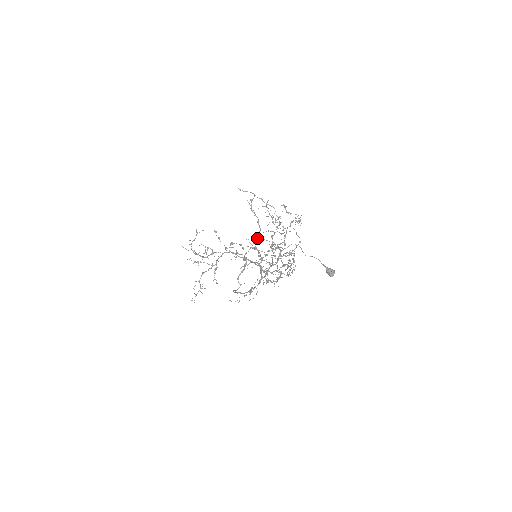
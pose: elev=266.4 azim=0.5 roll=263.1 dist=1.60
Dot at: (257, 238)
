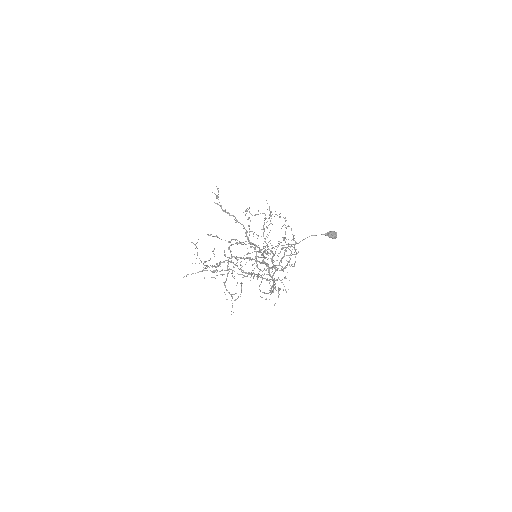
Dot at: (246, 236)
